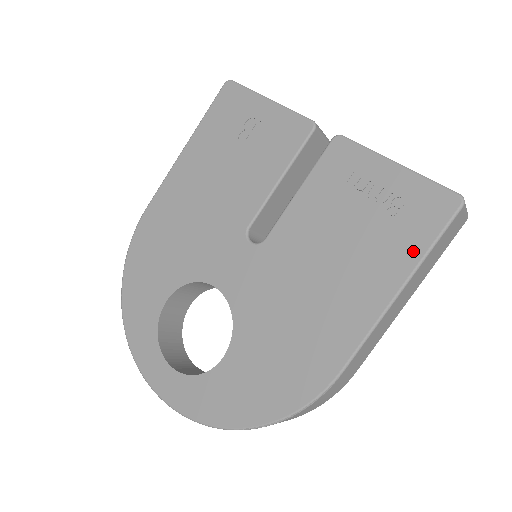
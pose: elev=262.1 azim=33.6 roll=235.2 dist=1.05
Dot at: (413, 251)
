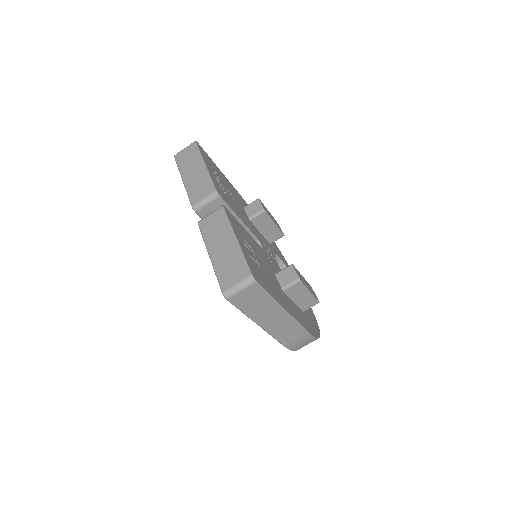
Dot at: occluded
